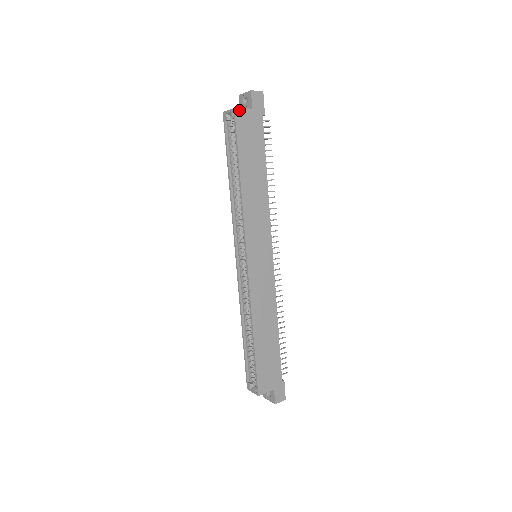
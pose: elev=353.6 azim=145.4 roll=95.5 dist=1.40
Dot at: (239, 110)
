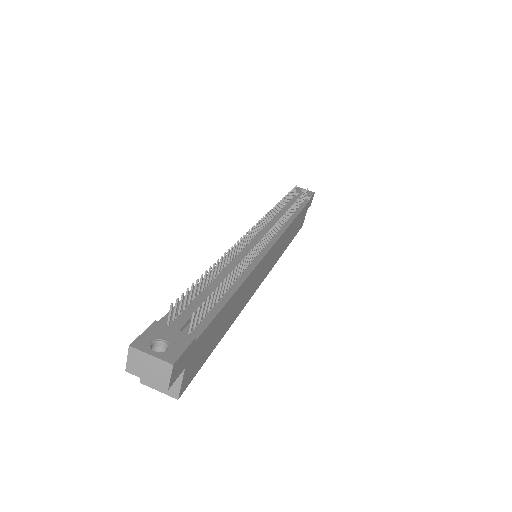
Dot at: (181, 390)
